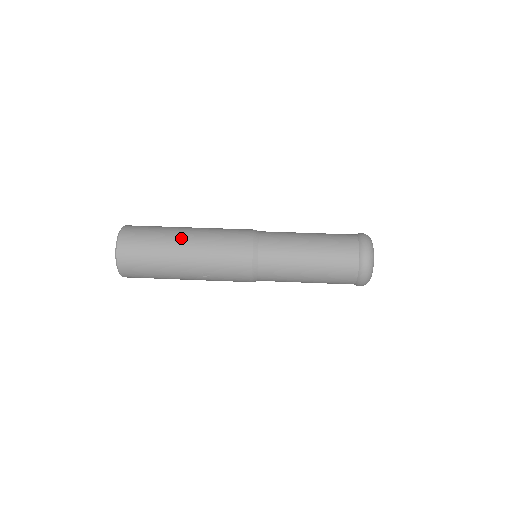
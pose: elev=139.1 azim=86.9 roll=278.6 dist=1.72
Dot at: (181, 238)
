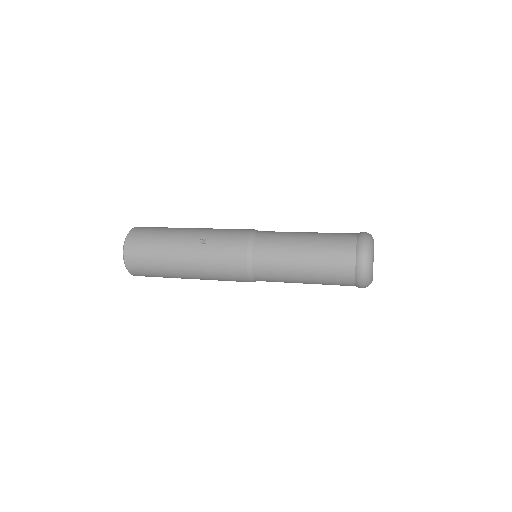
Dot at: occluded
